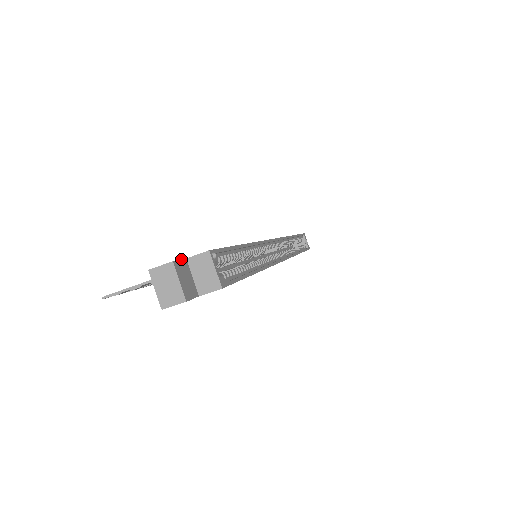
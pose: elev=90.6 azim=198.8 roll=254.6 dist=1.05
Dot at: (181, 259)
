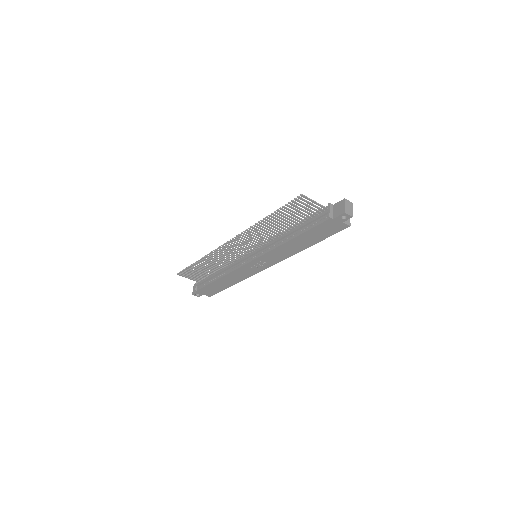
Dot at: occluded
